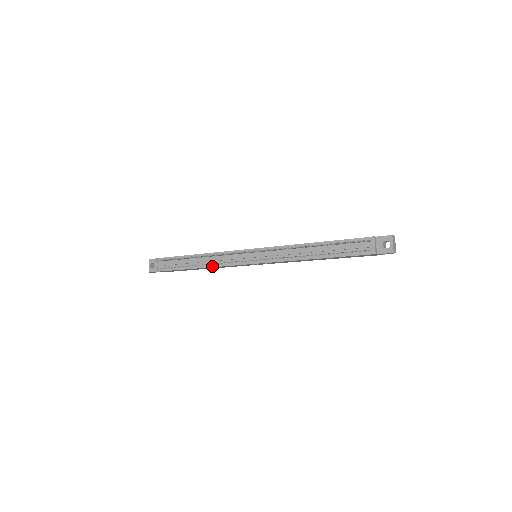
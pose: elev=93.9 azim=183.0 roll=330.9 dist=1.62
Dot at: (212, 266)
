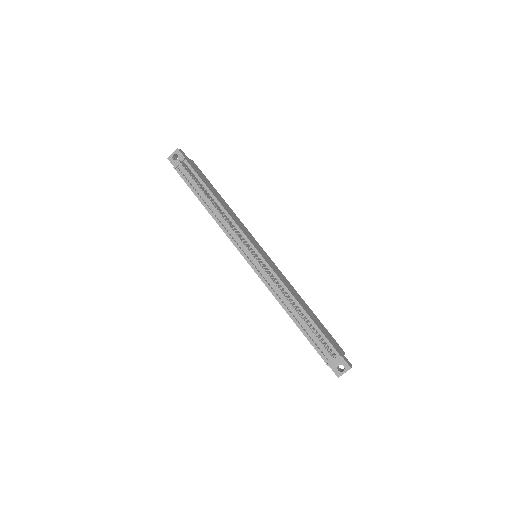
Dot at: (218, 223)
